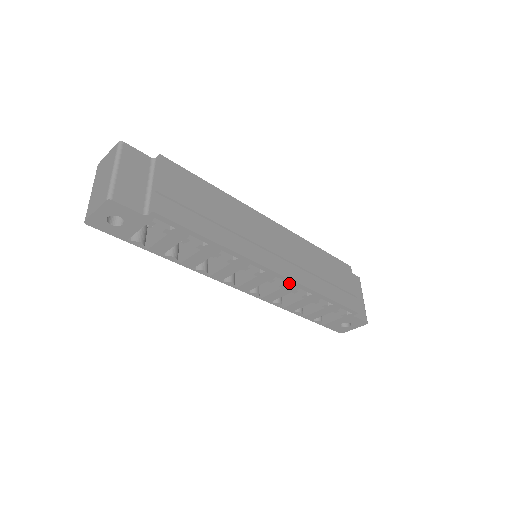
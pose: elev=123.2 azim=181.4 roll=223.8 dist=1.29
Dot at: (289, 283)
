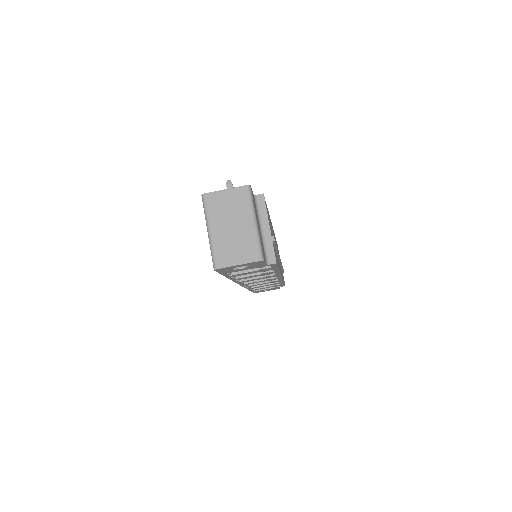
Dot at: (277, 280)
